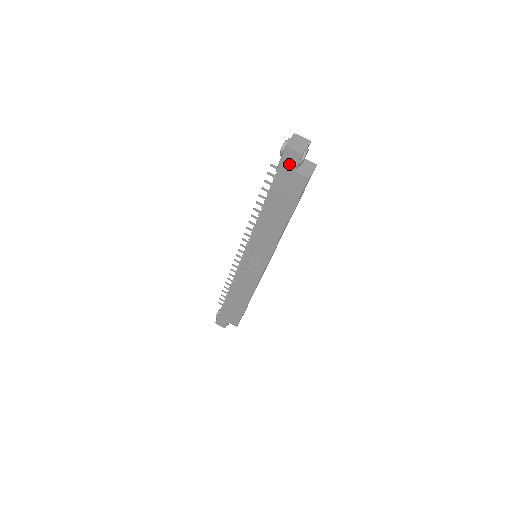
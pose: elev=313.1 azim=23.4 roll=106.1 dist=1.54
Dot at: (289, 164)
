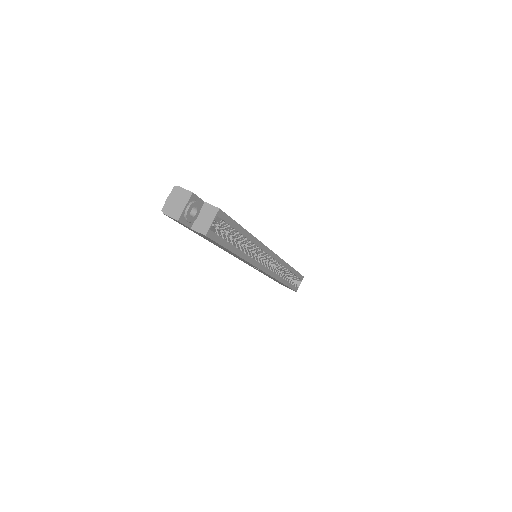
Dot at: (180, 223)
